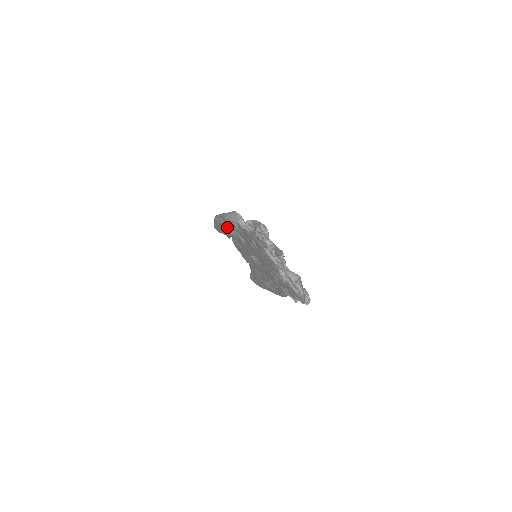
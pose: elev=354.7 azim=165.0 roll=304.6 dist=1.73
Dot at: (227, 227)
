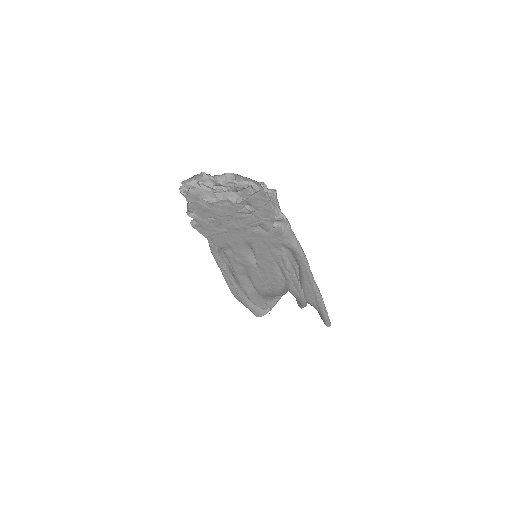
Dot at: (226, 271)
